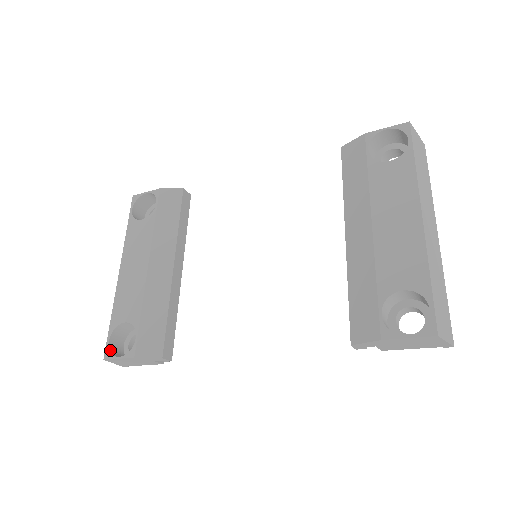
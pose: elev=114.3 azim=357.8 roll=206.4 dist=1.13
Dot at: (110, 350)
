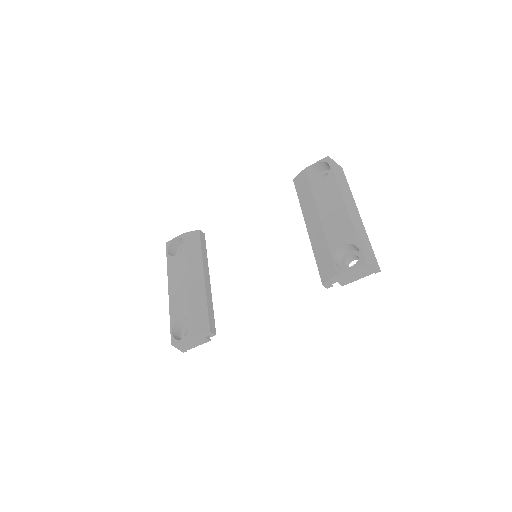
Dot at: (174, 338)
